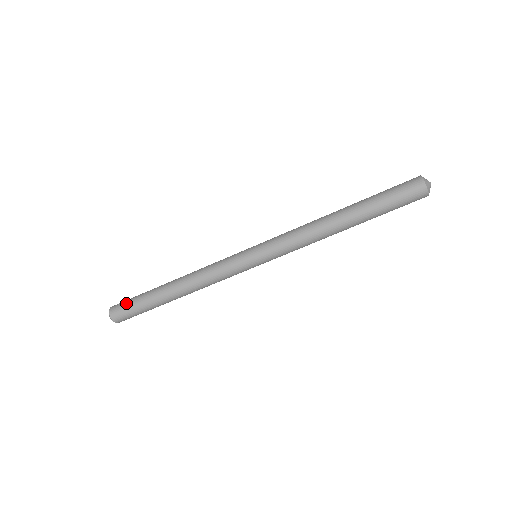
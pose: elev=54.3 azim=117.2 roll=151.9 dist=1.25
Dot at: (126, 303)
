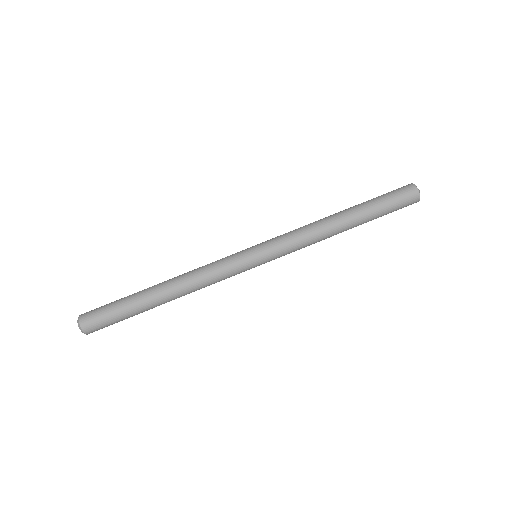
Dot at: occluded
